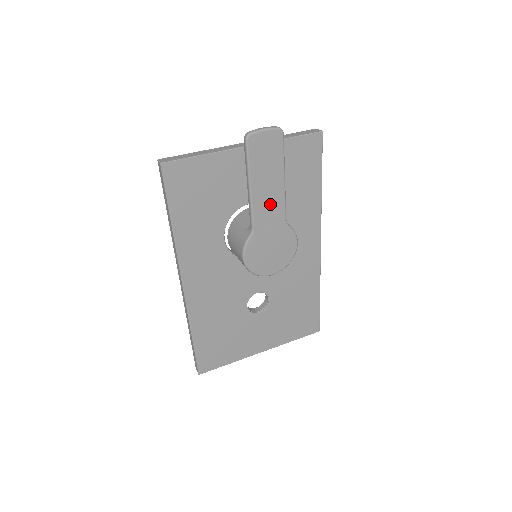
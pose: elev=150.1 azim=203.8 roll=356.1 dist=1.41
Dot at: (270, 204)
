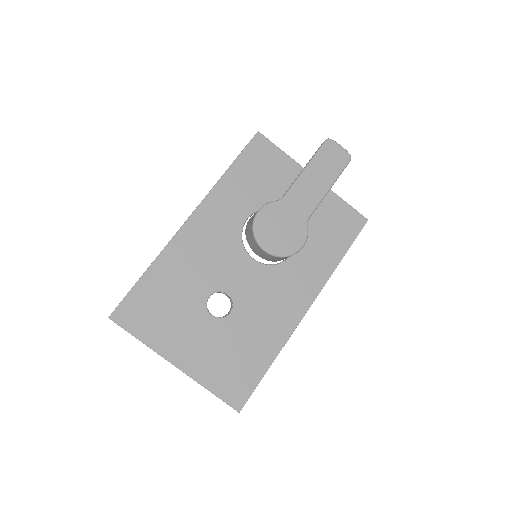
Dot at: (308, 194)
